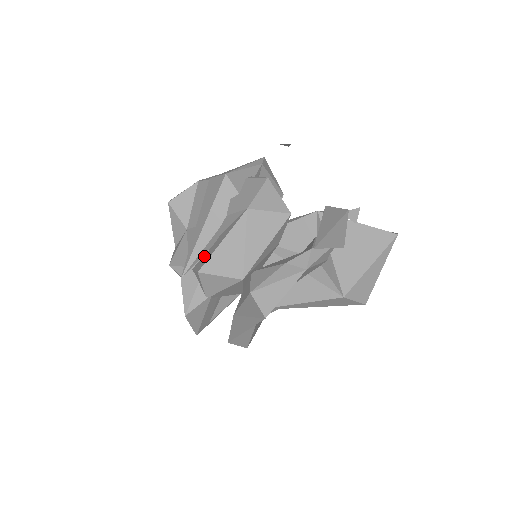
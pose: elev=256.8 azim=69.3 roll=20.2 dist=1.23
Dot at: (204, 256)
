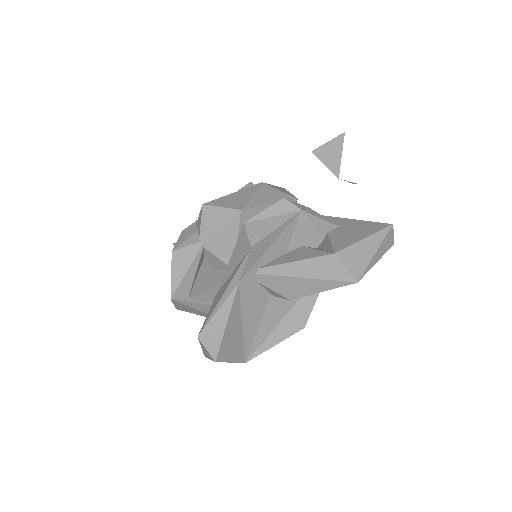
Dot at: occluded
